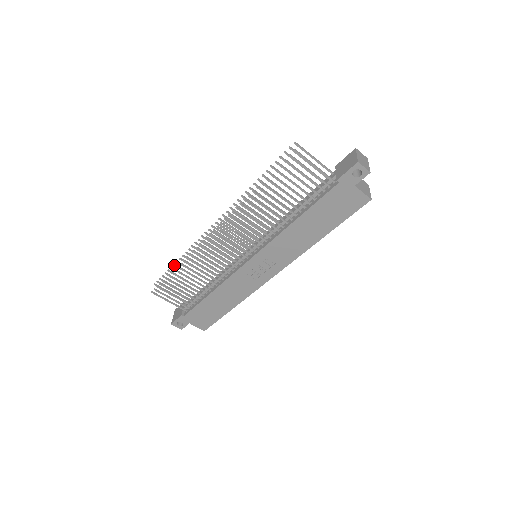
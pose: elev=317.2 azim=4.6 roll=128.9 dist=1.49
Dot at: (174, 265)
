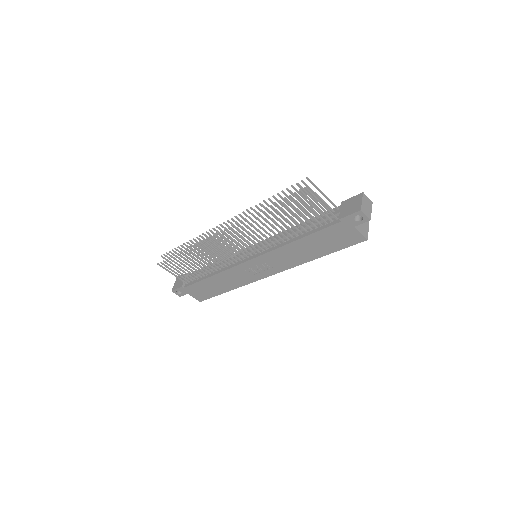
Dot at: (181, 246)
